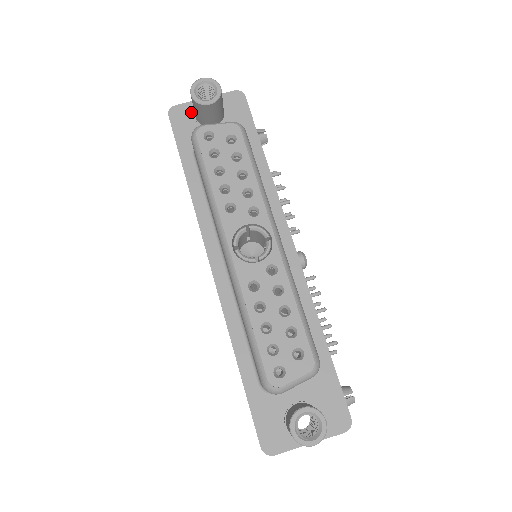
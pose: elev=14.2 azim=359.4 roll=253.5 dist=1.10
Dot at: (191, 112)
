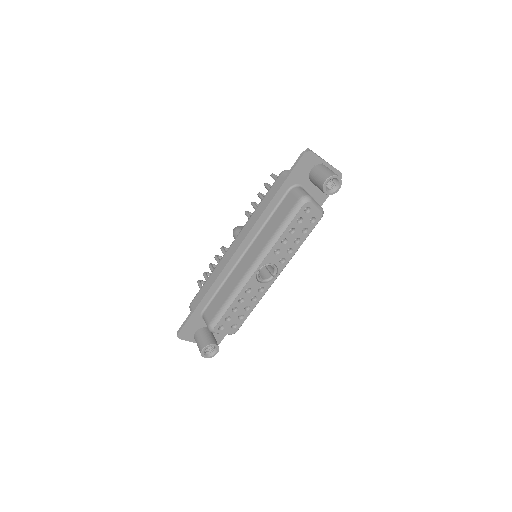
Dot at: (313, 164)
